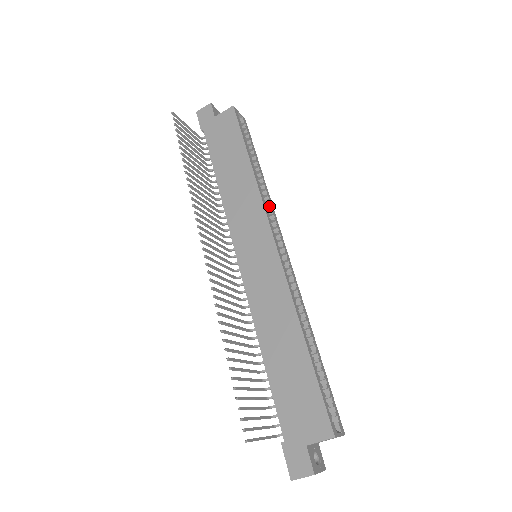
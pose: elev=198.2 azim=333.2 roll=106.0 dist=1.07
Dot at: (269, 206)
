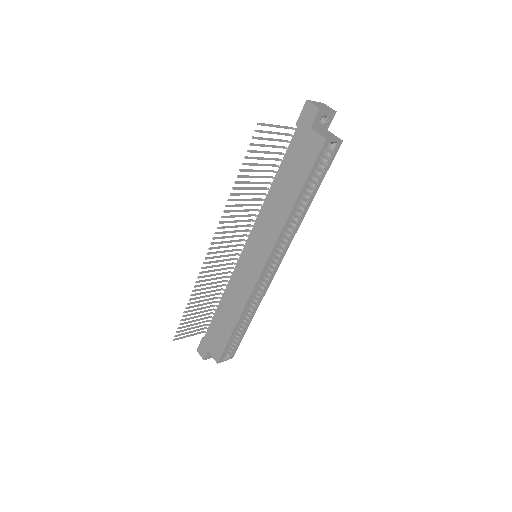
Dot at: (289, 235)
